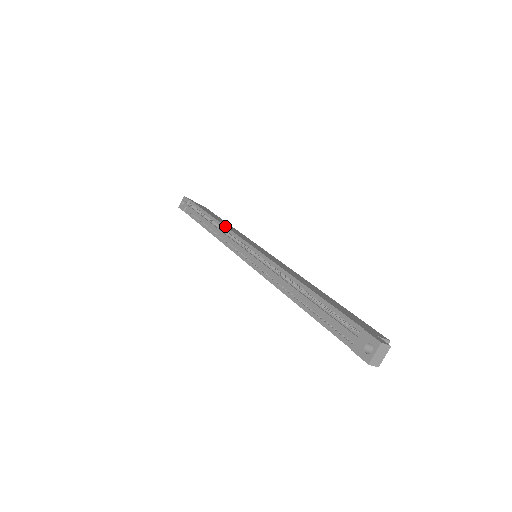
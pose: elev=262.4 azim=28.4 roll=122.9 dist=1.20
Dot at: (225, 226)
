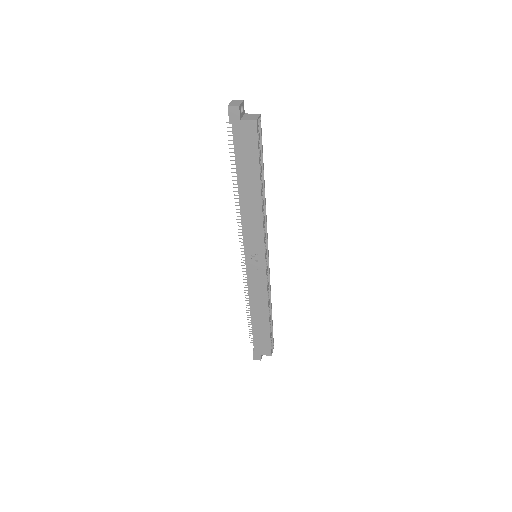
Dot at: occluded
